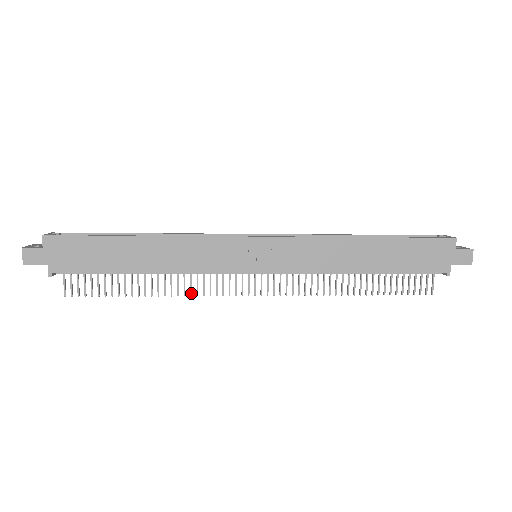
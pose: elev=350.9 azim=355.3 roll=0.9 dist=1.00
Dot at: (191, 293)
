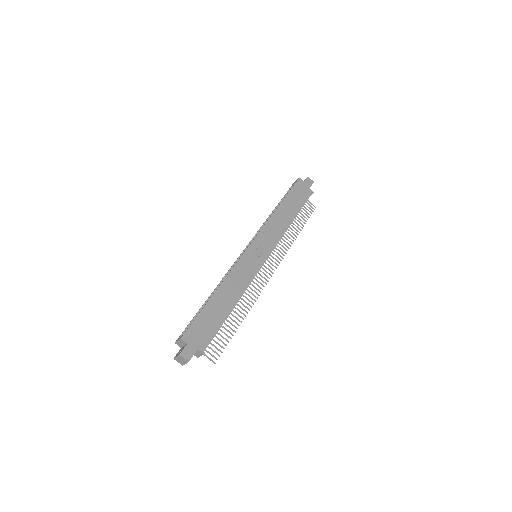
Dot at: (254, 300)
